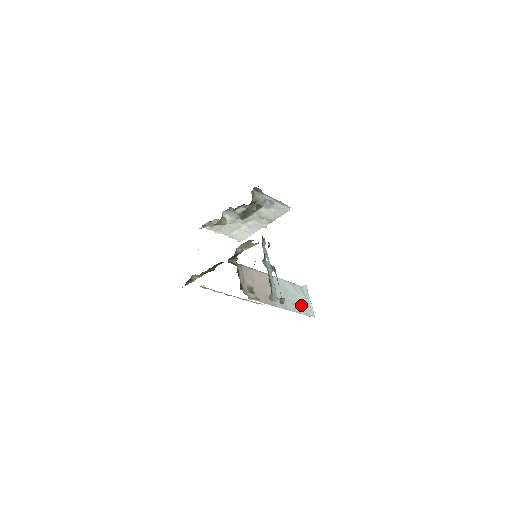
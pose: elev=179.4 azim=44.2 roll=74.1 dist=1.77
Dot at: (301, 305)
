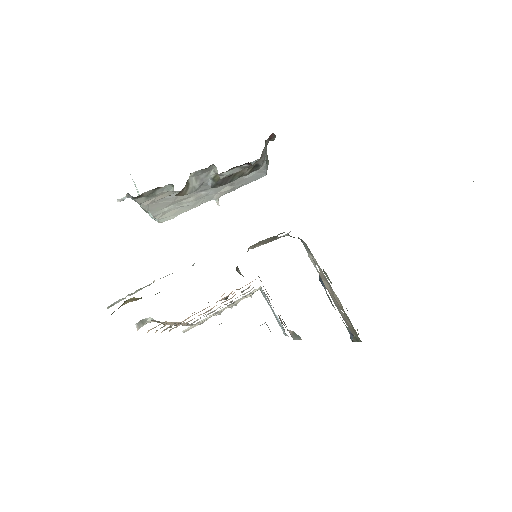
Dot at: (277, 321)
